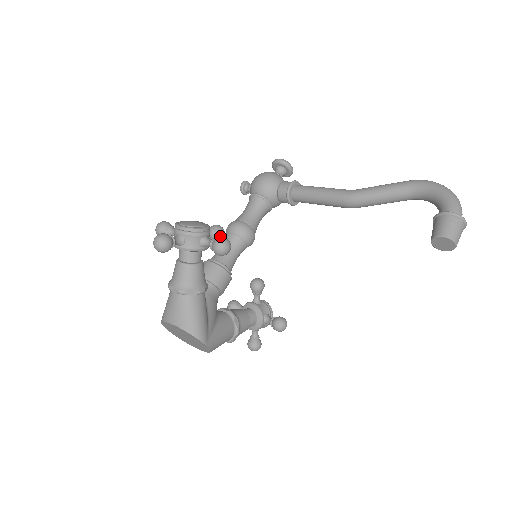
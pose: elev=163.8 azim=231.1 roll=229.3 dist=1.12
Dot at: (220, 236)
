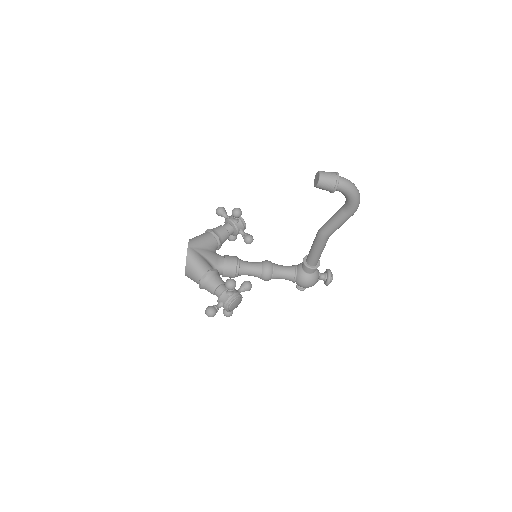
Dot at: (248, 236)
